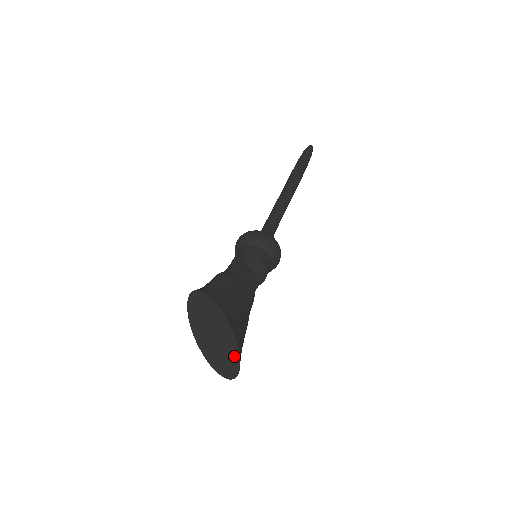
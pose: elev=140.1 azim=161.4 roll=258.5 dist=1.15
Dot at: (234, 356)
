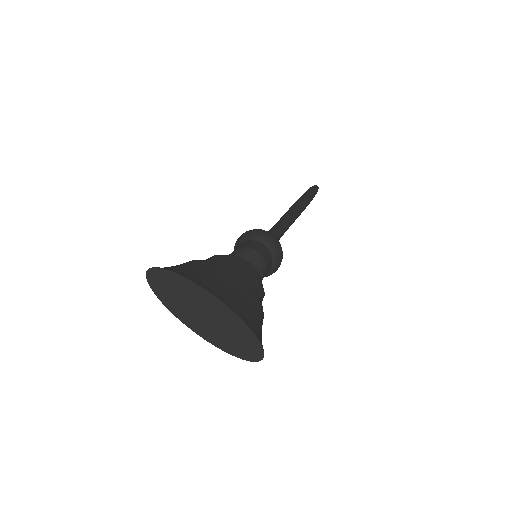
Dot at: (234, 320)
